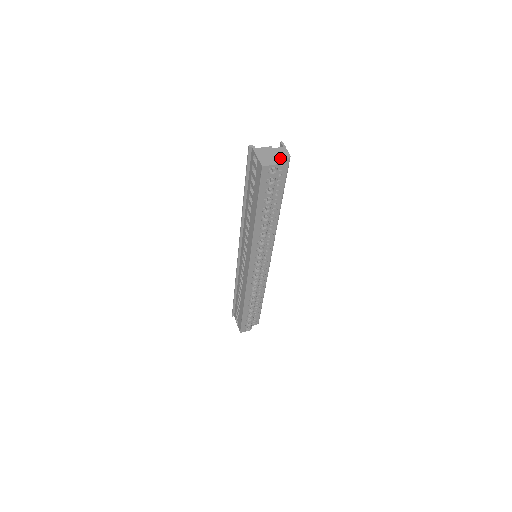
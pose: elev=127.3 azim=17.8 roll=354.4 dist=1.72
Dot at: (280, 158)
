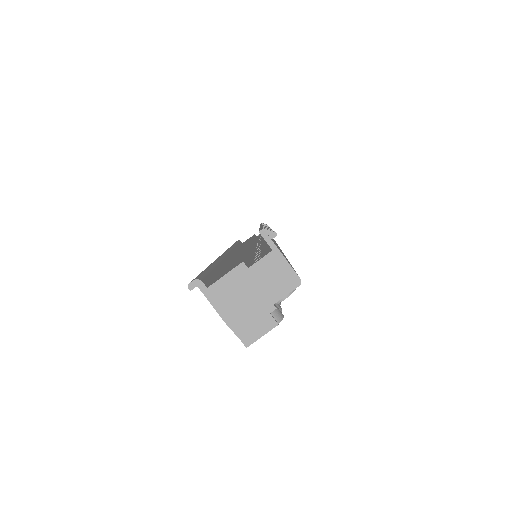
Dot at: (278, 299)
